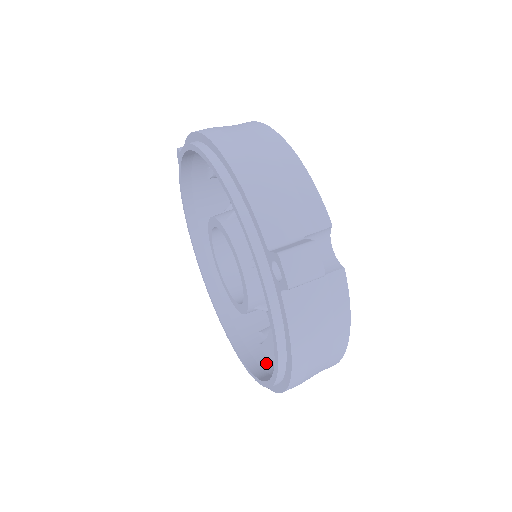
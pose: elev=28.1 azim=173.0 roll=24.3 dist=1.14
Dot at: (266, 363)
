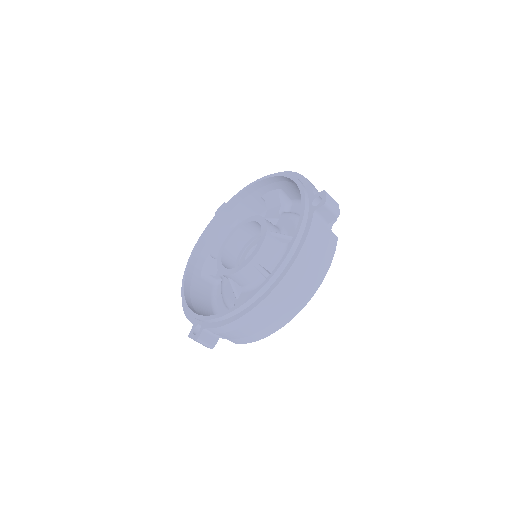
Dot at: occluded
